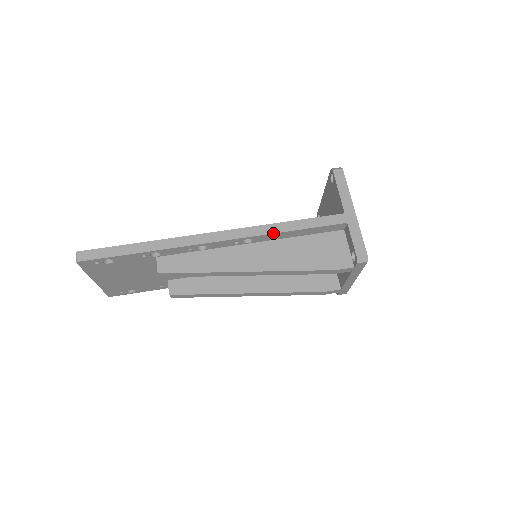
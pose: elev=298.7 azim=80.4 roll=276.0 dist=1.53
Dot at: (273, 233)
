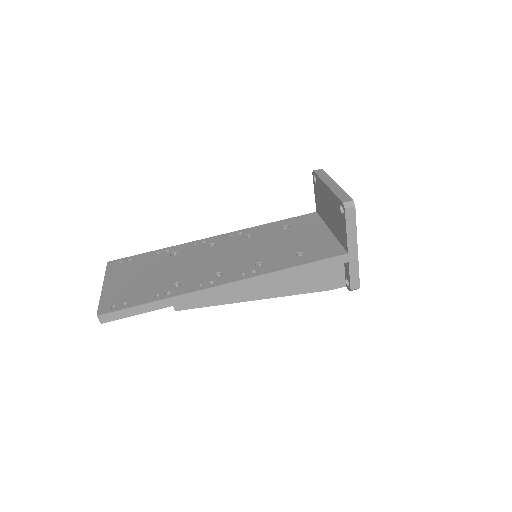
Dot at: occluded
